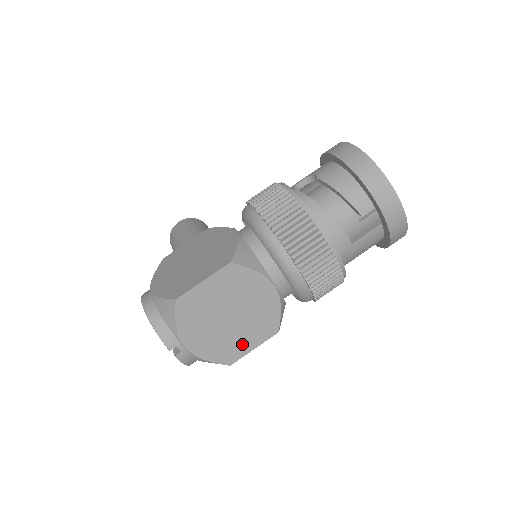
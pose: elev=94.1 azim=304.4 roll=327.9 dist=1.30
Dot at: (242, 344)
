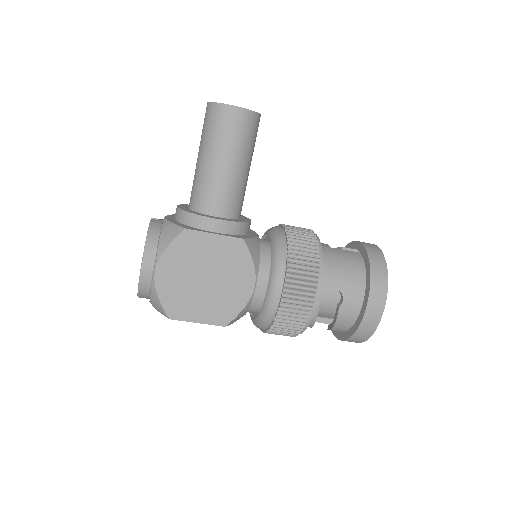
Dot at: occluded
